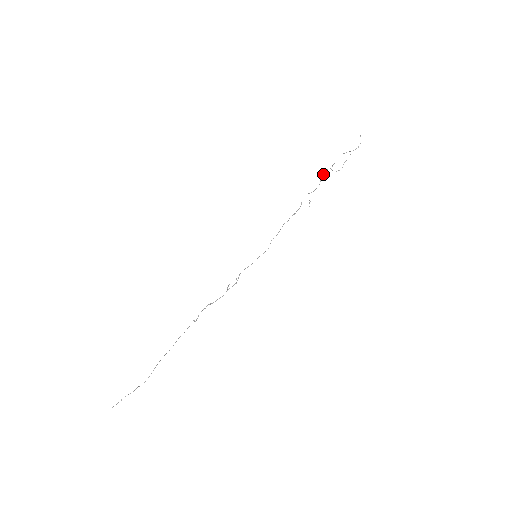
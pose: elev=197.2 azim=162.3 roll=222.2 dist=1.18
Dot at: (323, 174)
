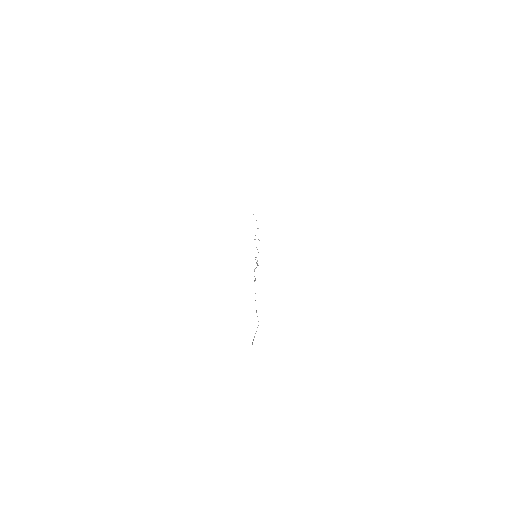
Dot at: occluded
